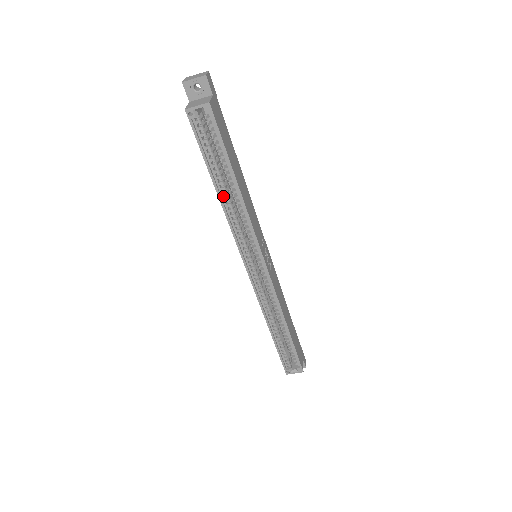
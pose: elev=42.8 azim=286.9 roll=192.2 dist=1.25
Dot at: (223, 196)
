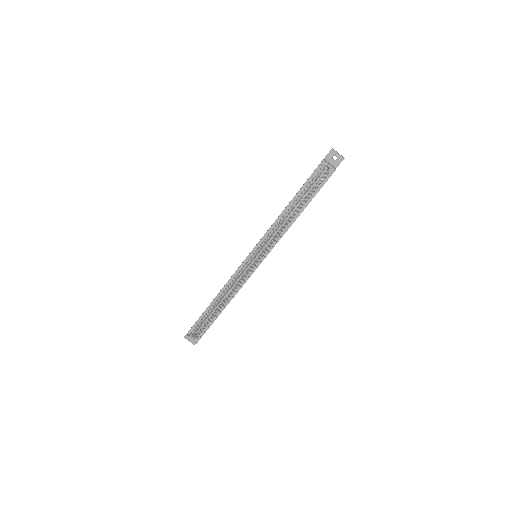
Dot at: (286, 211)
